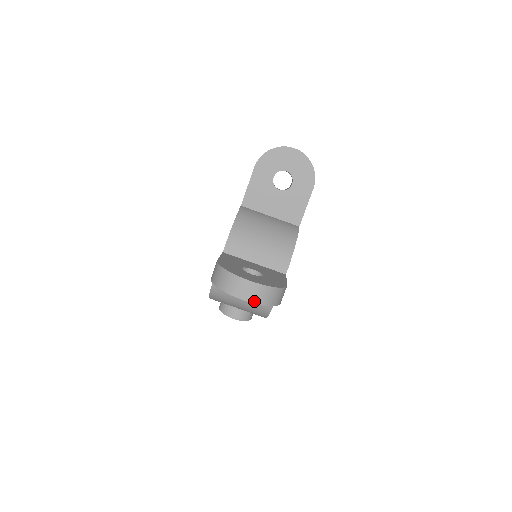
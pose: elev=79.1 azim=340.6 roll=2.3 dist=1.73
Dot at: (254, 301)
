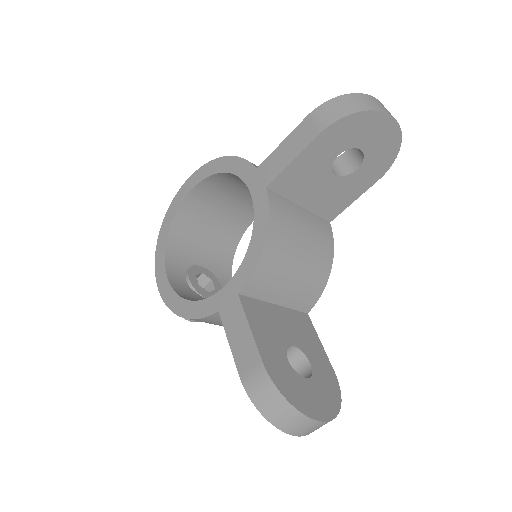
Dot at: occluded
